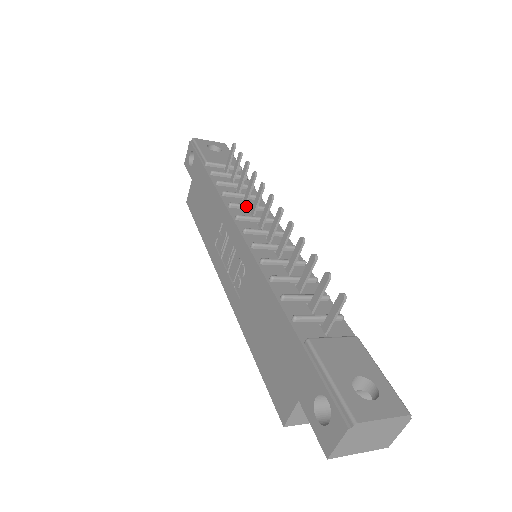
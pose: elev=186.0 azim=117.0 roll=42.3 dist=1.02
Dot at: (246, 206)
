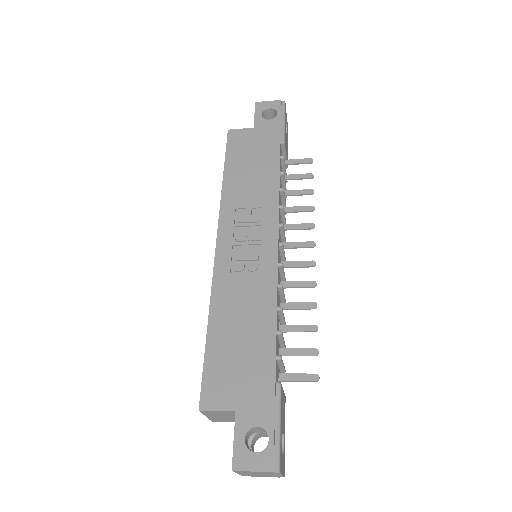
Dot at: (284, 217)
